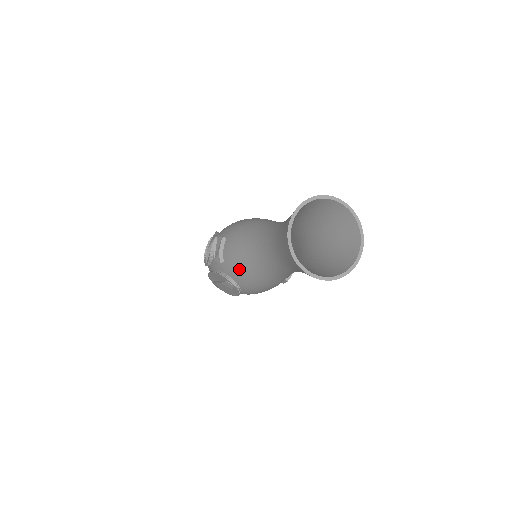
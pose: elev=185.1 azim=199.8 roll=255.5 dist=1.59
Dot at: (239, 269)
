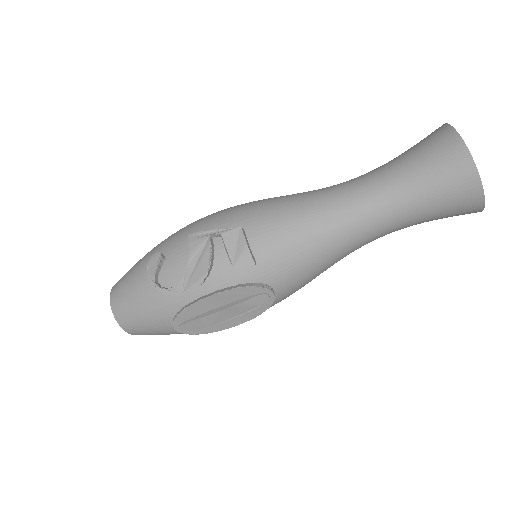
Dot at: (296, 261)
